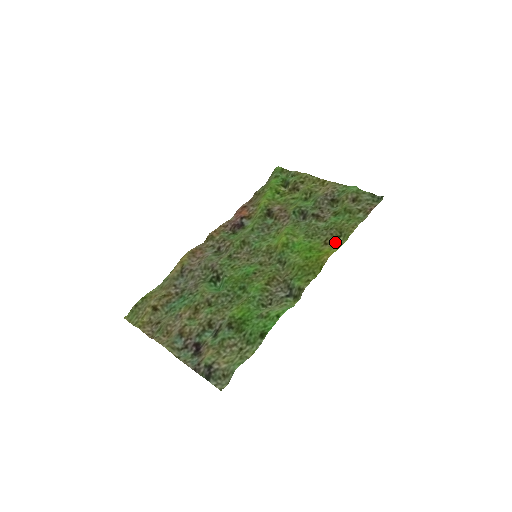
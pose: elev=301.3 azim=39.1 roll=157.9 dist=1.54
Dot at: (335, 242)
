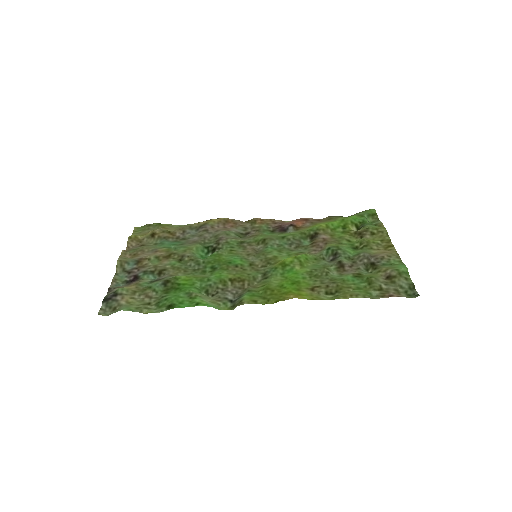
Dot at: (321, 294)
